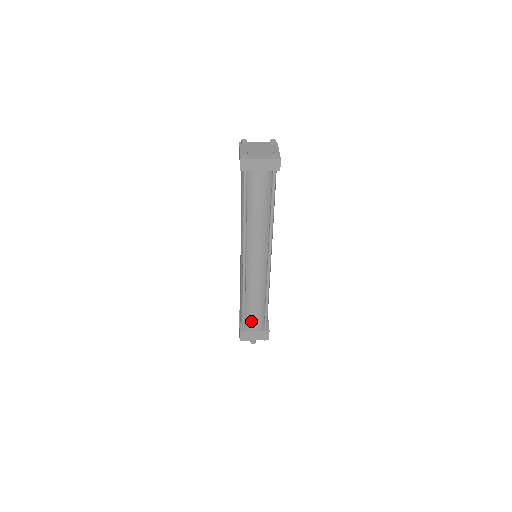
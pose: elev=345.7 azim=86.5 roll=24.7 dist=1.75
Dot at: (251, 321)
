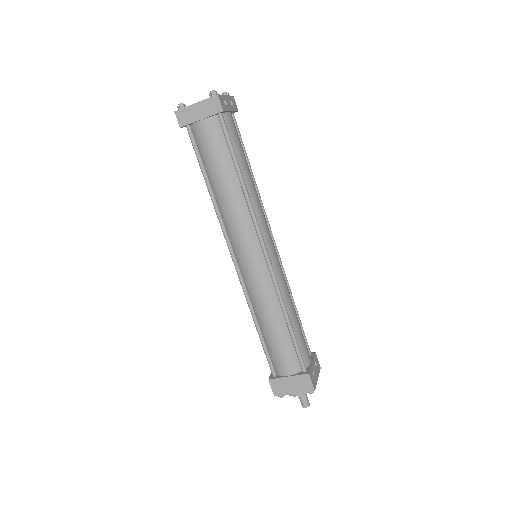
Dot at: (278, 359)
